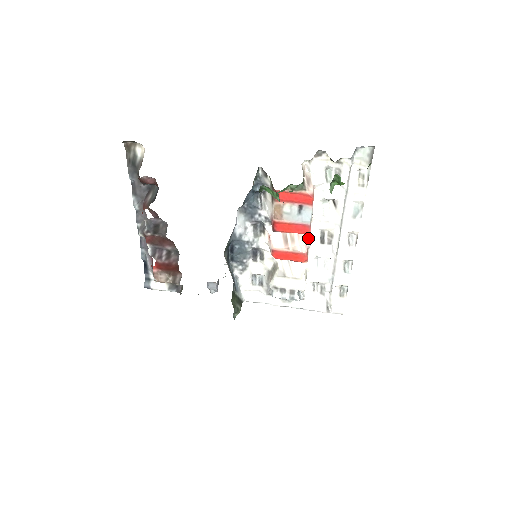
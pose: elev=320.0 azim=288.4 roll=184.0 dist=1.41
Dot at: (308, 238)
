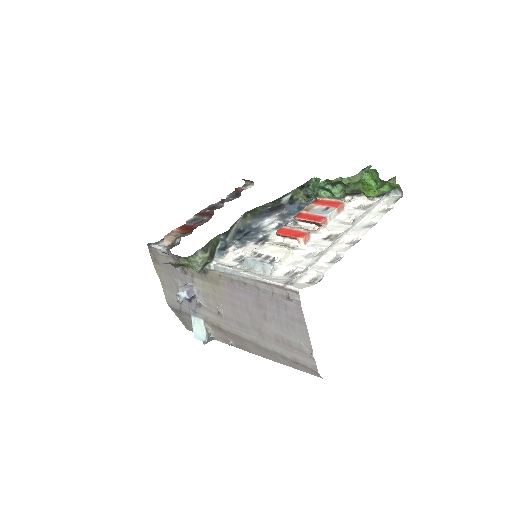
Dot at: (316, 233)
